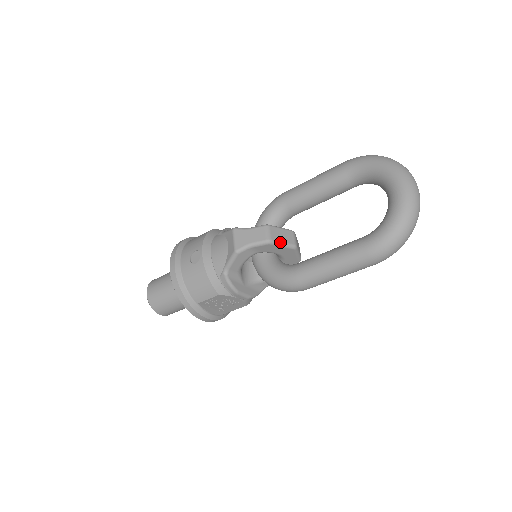
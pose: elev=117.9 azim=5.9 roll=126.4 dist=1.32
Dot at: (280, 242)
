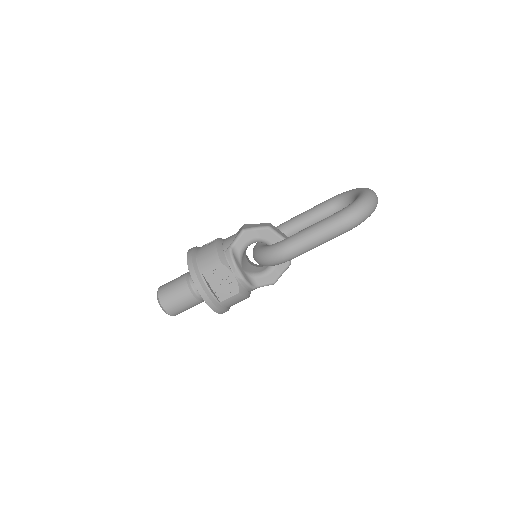
Dot at: (277, 232)
